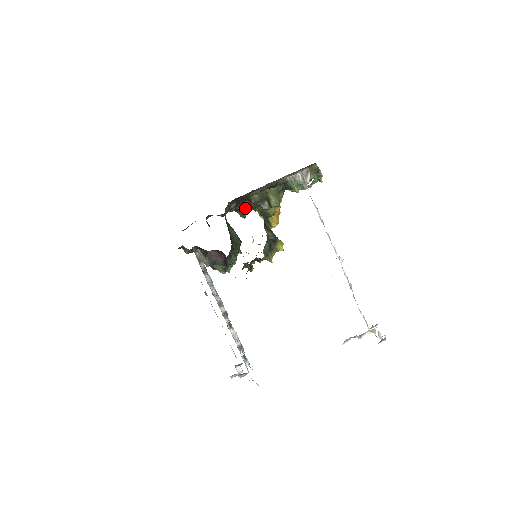
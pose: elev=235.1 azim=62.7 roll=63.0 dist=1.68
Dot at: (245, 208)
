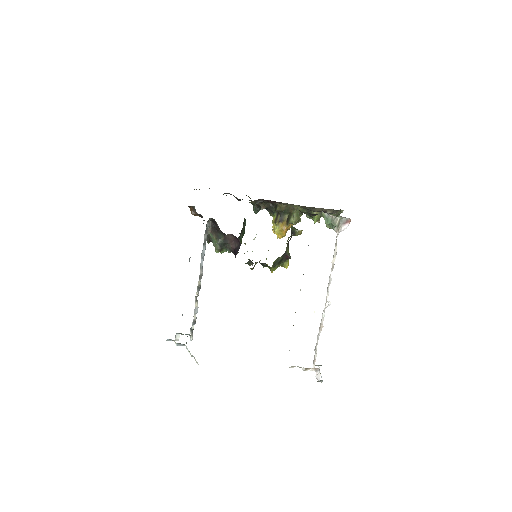
Dot at: occluded
